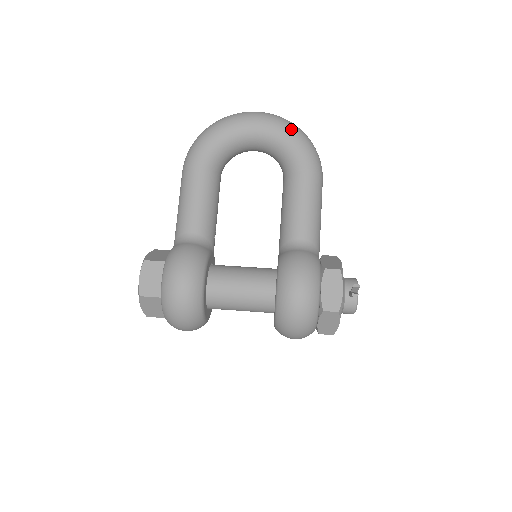
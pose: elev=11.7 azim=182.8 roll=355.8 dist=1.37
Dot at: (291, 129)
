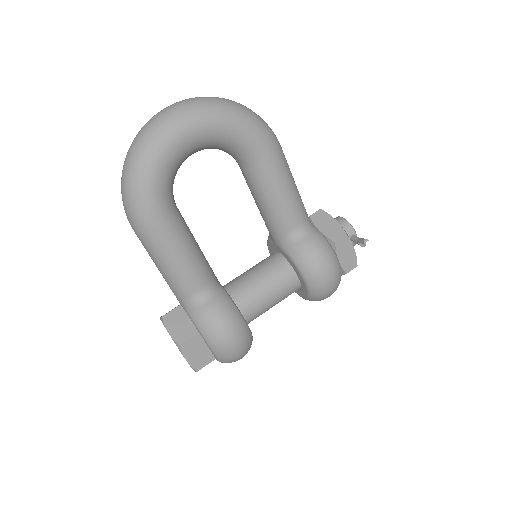
Dot at: (232, 116)
